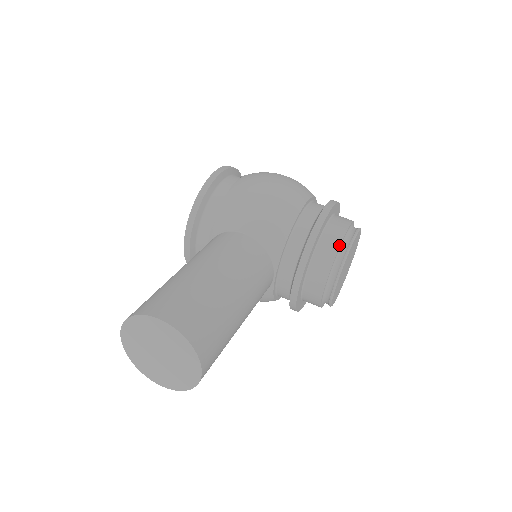
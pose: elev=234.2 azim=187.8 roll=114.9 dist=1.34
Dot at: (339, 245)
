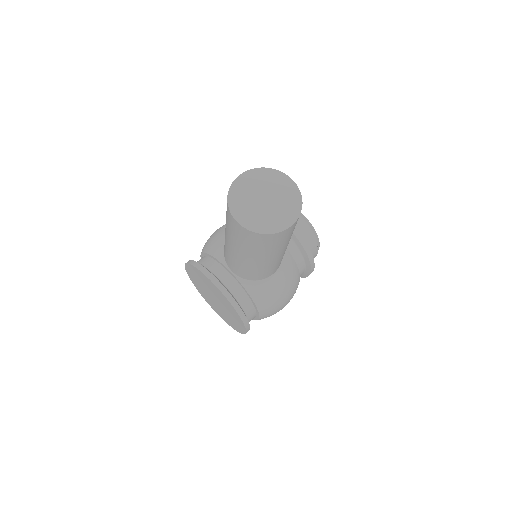
Dot at: occluded
